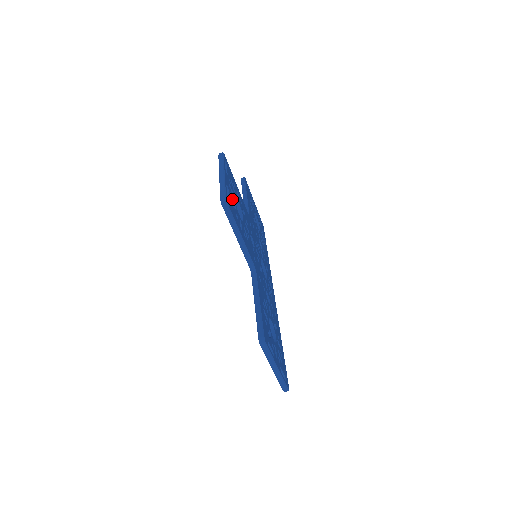
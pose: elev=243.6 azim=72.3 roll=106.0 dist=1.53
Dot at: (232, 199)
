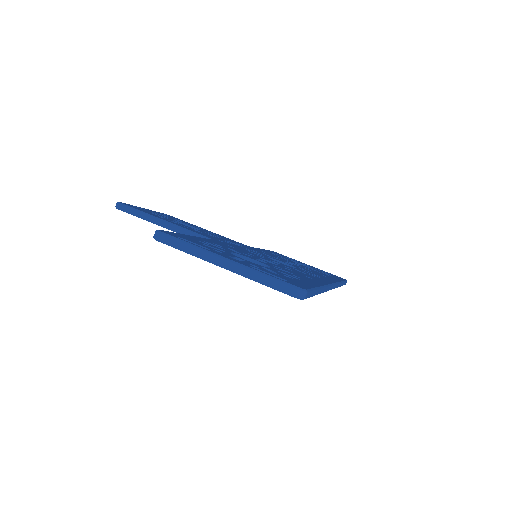
Dot at: (156, 214)
